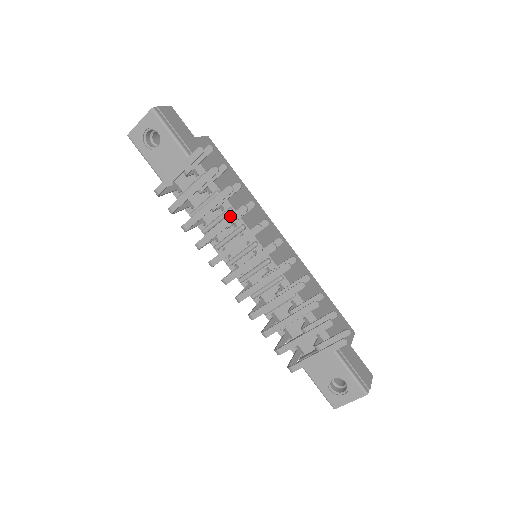
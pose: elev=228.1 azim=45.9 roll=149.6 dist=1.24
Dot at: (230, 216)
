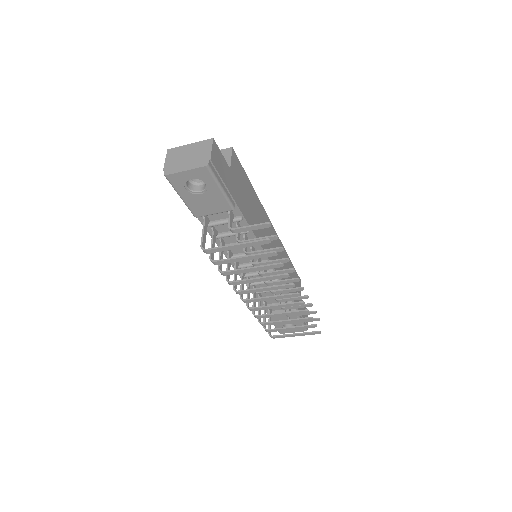
Dot at: (272, 277)
